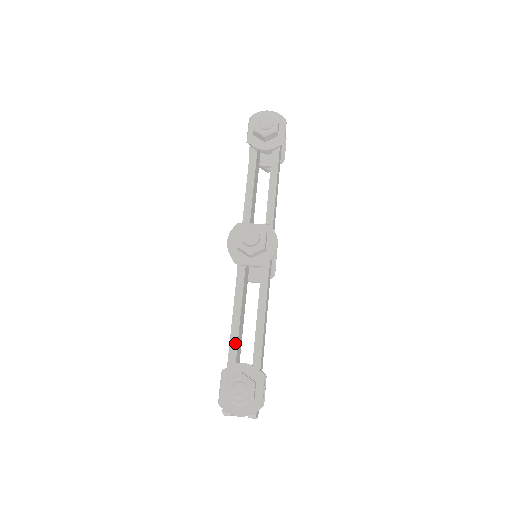
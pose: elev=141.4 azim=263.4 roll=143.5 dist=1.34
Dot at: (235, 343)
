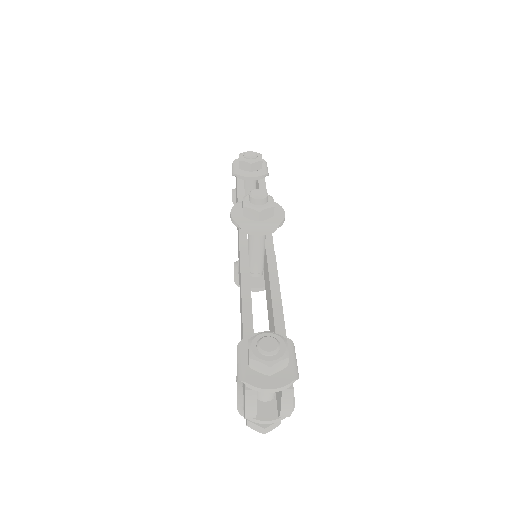
Dot at: (249, 317)
